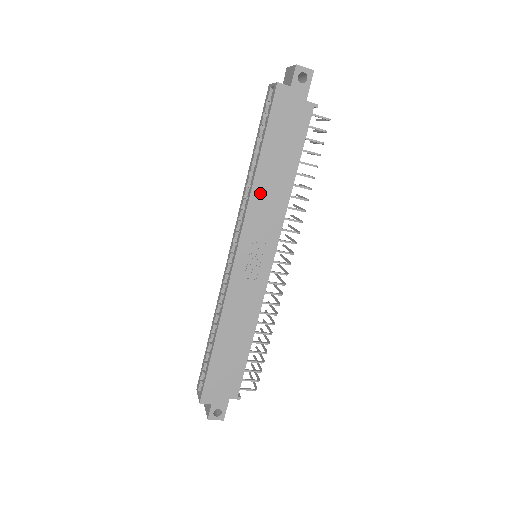
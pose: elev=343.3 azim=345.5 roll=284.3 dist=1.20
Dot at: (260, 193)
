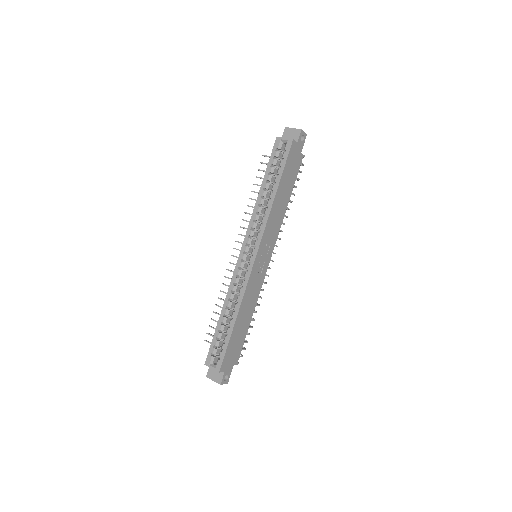
Dot at: (274, 212)
